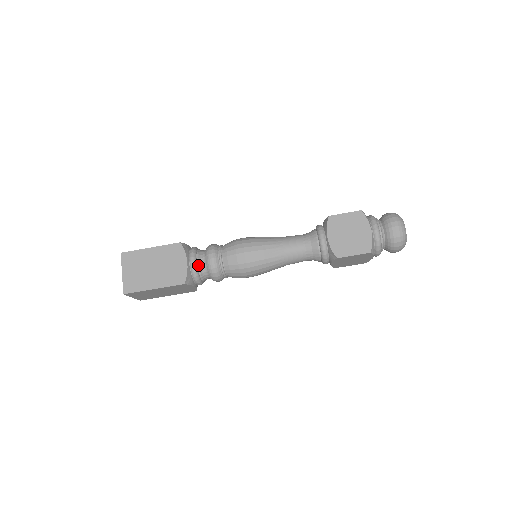
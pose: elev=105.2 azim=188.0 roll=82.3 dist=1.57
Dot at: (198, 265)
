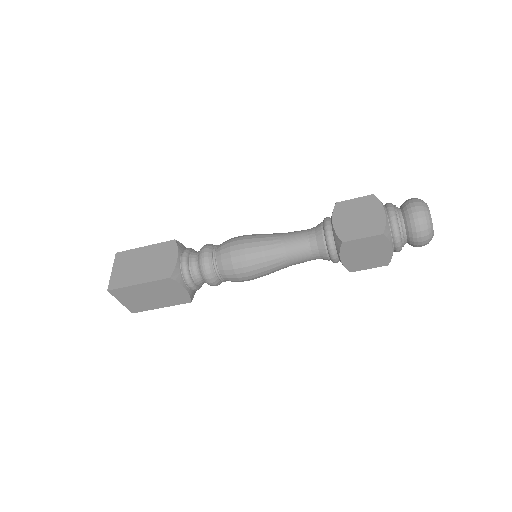
Dot at: (189, 261)
